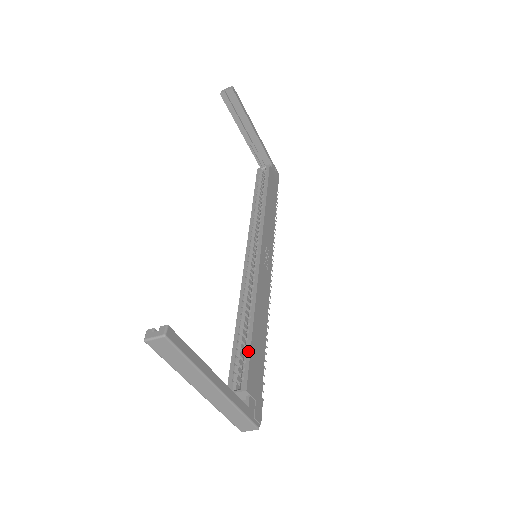
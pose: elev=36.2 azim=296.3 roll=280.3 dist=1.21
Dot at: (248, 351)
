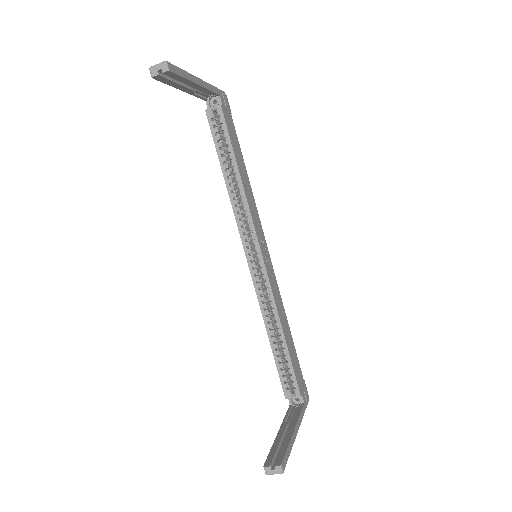
Dot at: (290, 366)
